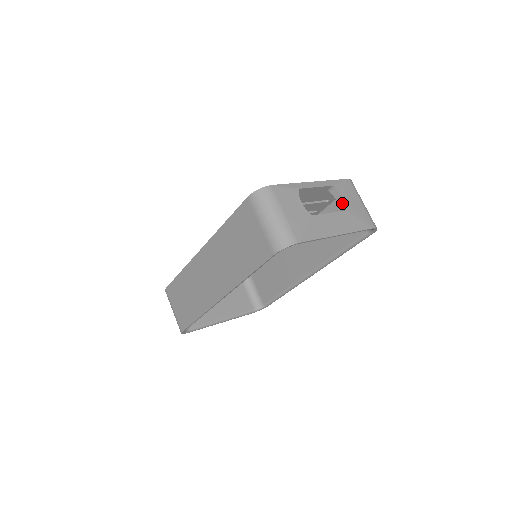
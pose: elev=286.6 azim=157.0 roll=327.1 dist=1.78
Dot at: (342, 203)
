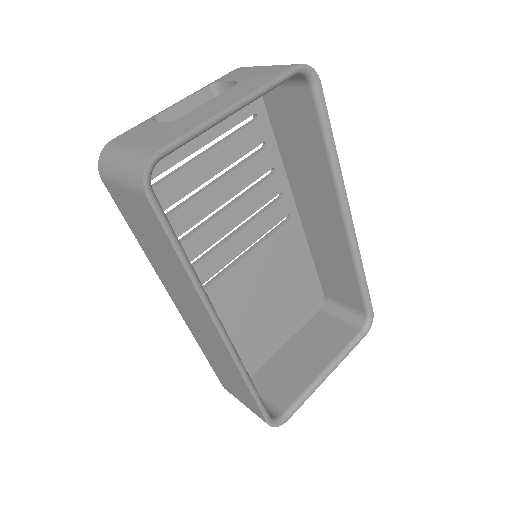
Dot at: occluded
